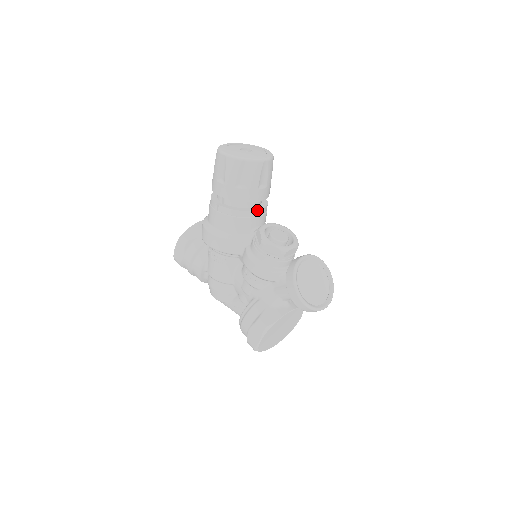
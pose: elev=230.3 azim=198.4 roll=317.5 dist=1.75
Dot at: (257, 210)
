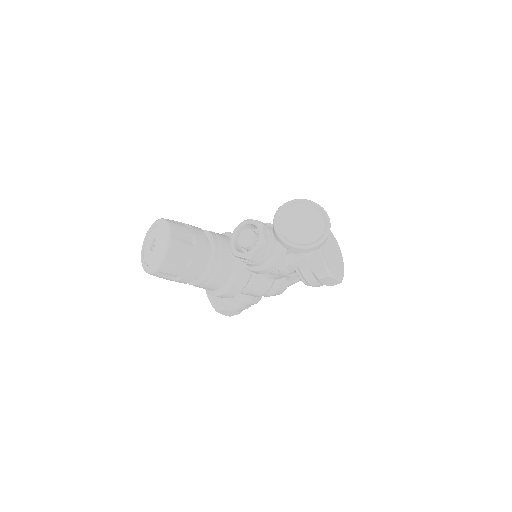
Dot at: (214, 249)
